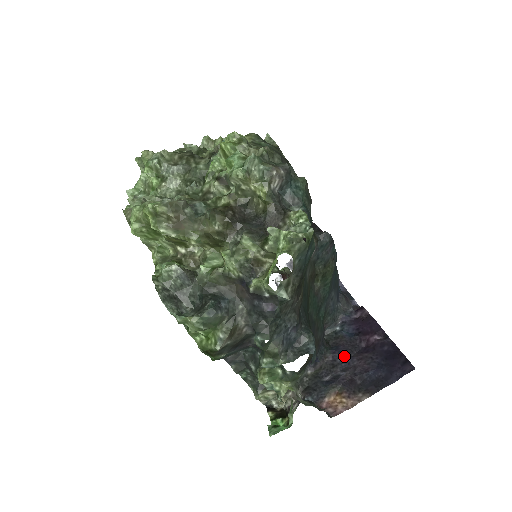
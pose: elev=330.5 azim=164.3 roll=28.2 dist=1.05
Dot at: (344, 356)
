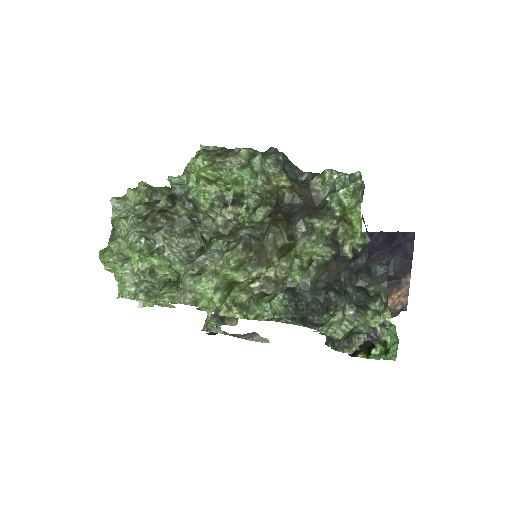
Dot at: occluded
